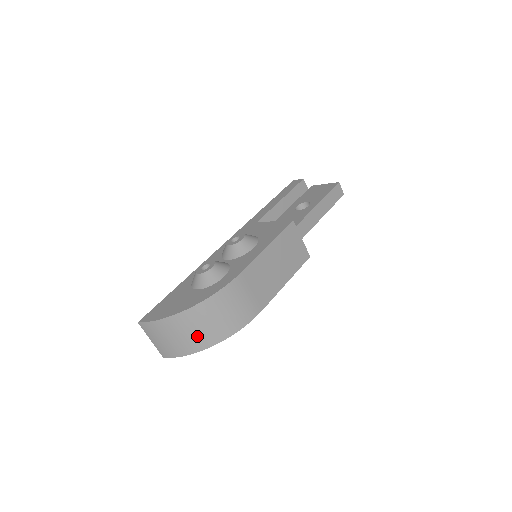
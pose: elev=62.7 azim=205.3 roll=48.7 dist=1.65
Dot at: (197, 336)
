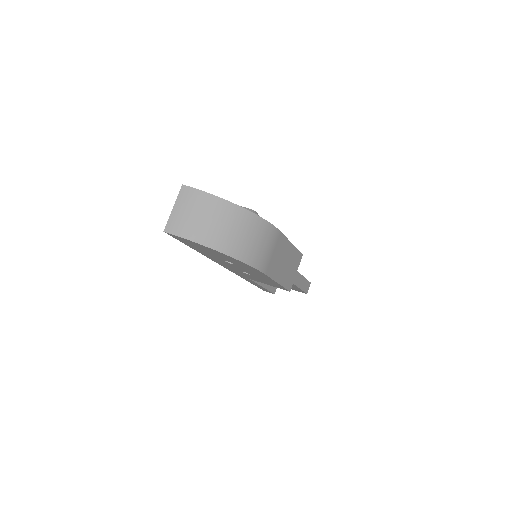
Dot at: (223, 234)
